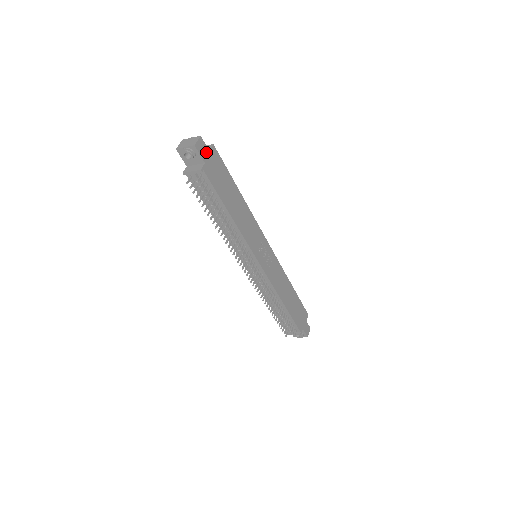
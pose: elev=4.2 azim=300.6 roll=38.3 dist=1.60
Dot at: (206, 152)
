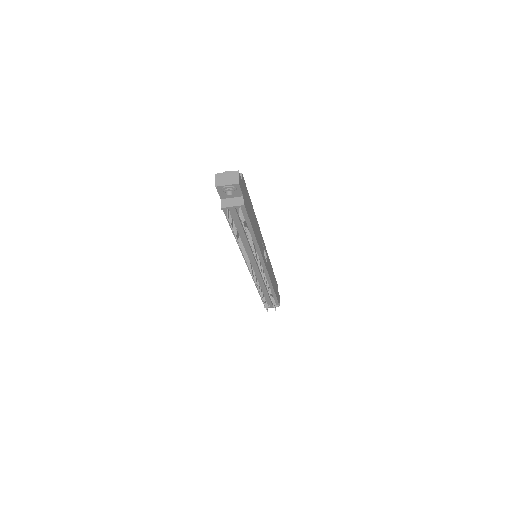
Dot at: (242, 184)
